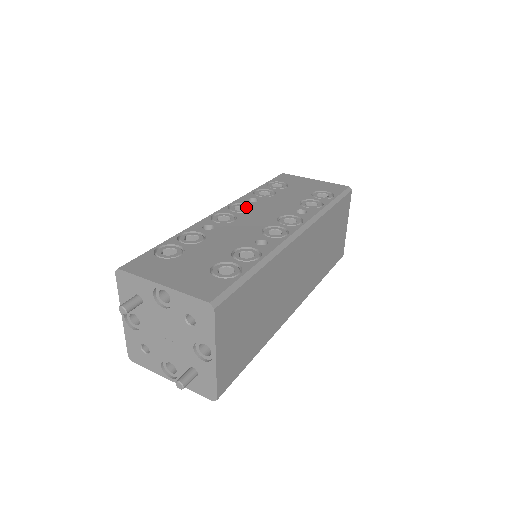
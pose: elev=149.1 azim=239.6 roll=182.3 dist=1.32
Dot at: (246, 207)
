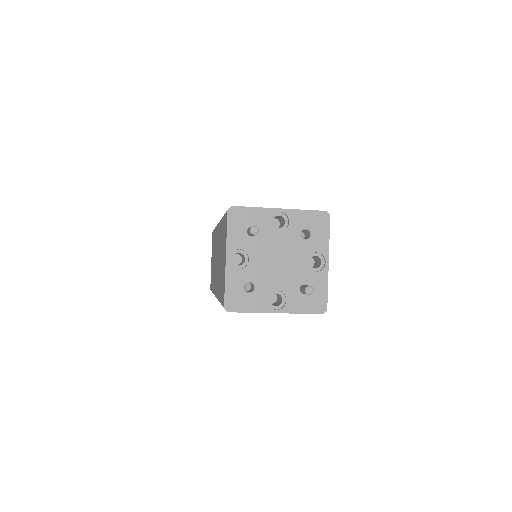
Dot at: occluded
